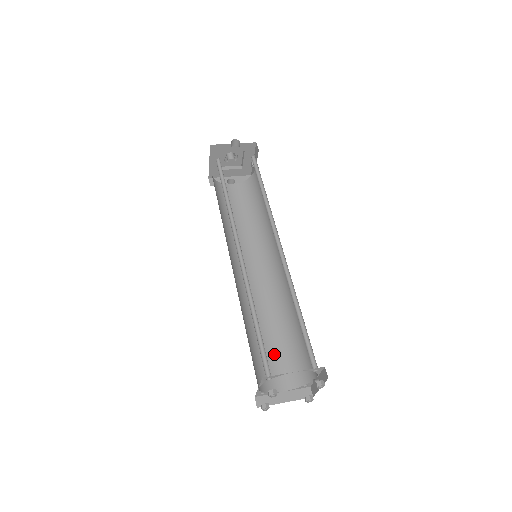
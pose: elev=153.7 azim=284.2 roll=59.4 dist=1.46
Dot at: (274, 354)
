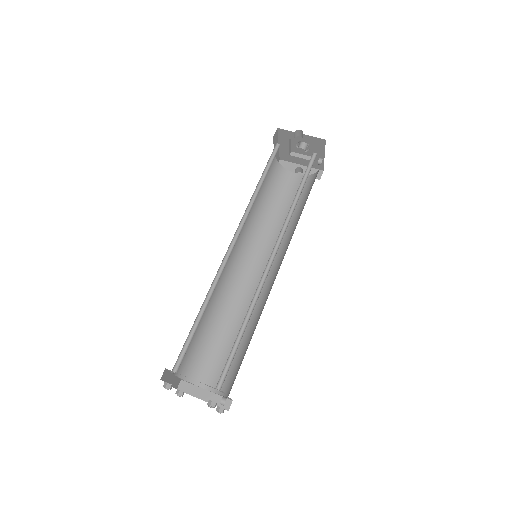
Dot at: (222, 353)
